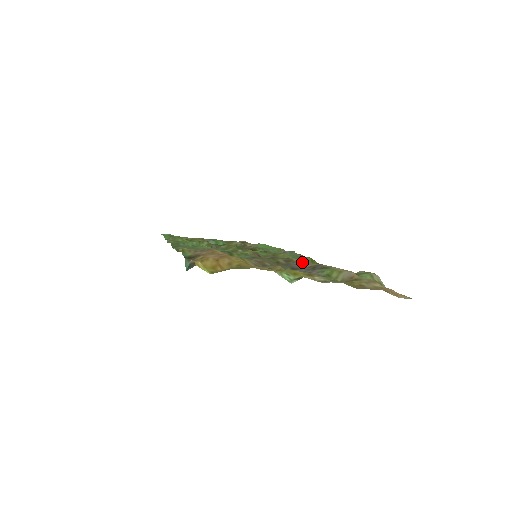
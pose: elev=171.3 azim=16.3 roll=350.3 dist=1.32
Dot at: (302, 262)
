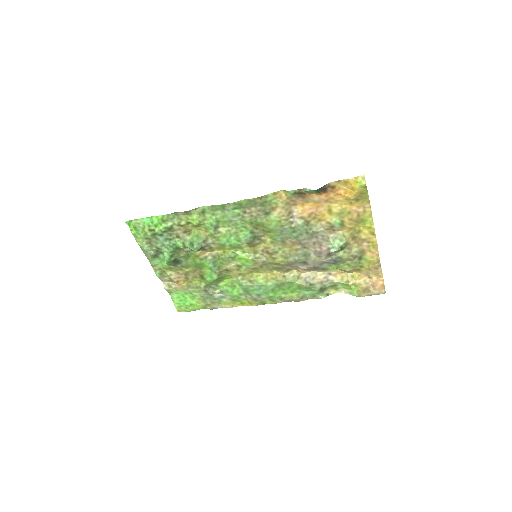
Dot at: (296, 269)
